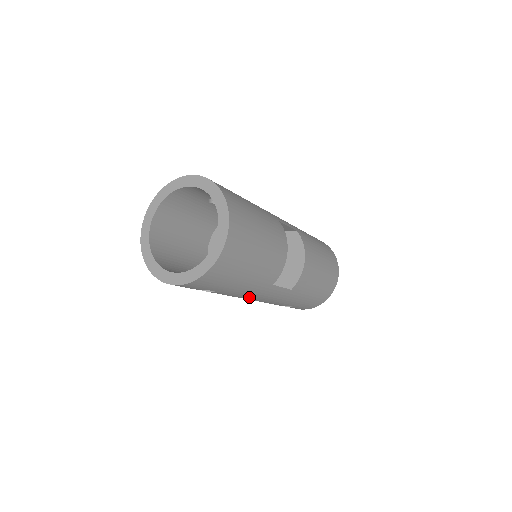
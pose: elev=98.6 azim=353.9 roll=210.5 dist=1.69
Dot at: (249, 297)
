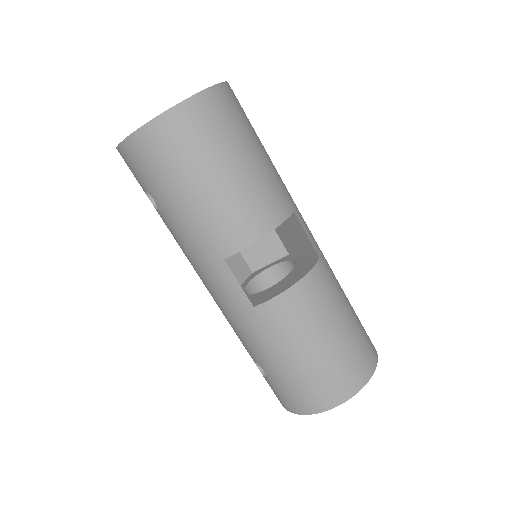
Dot at: (198, 266)
